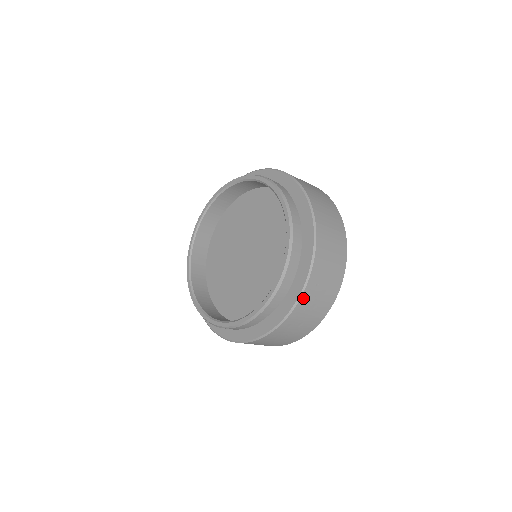
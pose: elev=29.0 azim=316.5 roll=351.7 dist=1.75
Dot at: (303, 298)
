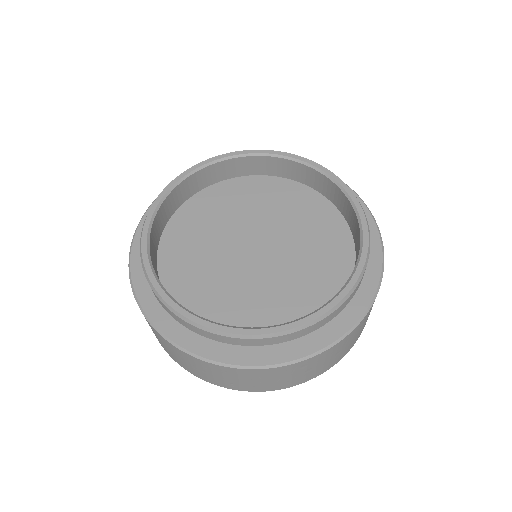
Dot at: (347, 336)
